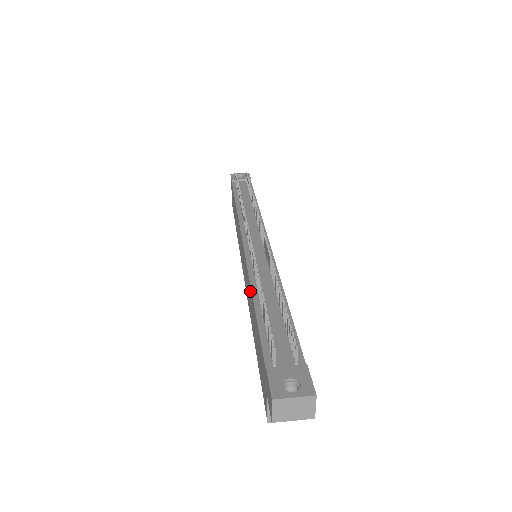
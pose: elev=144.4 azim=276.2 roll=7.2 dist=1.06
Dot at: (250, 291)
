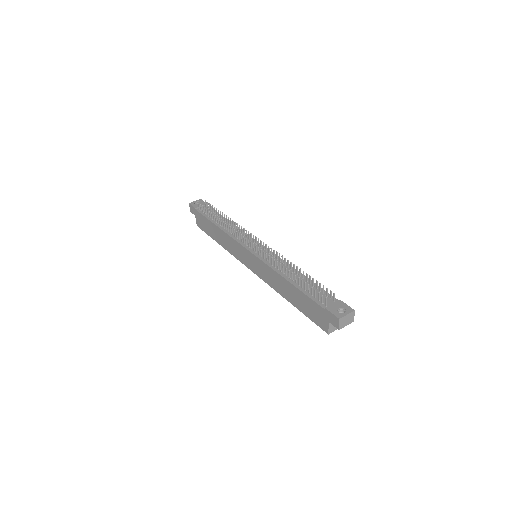
Dot at: (278, 277)
